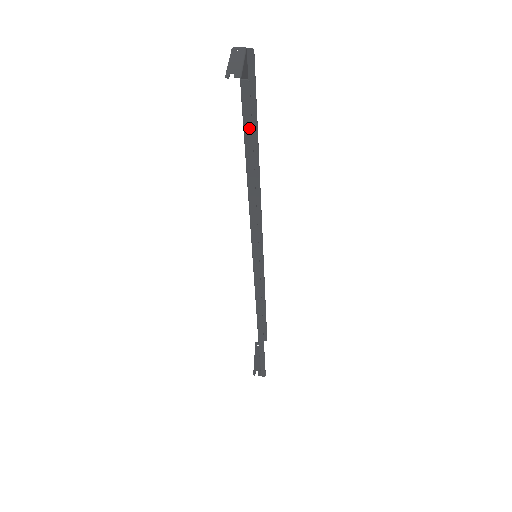
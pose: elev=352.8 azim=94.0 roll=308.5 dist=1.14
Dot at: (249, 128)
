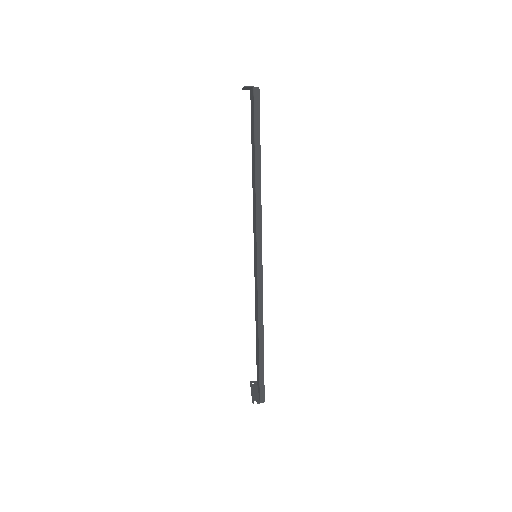
Dot at: (258, 122)
